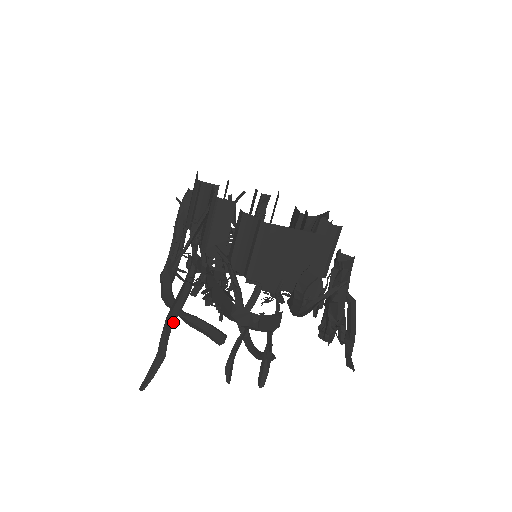
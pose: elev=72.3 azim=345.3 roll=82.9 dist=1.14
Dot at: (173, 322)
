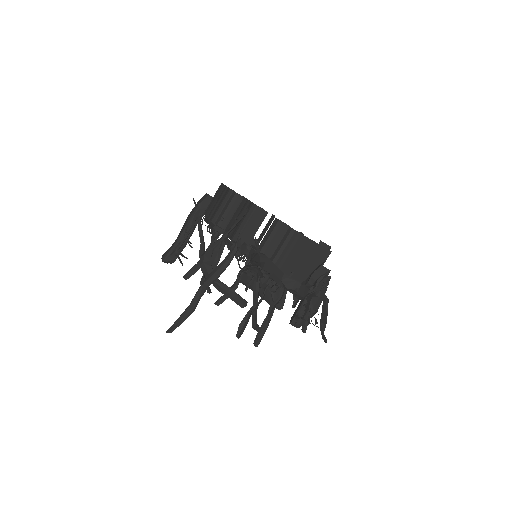
Dot at: (209, 285)
